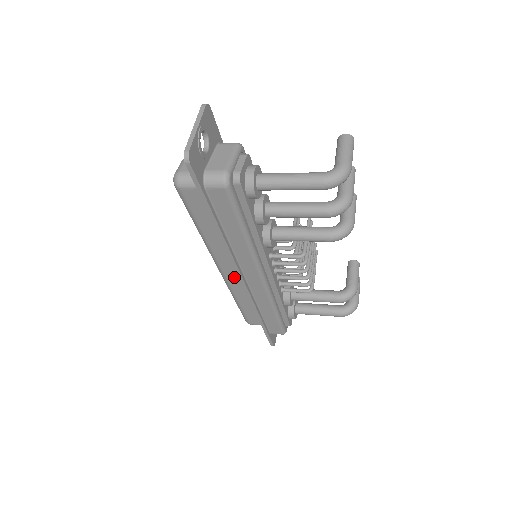
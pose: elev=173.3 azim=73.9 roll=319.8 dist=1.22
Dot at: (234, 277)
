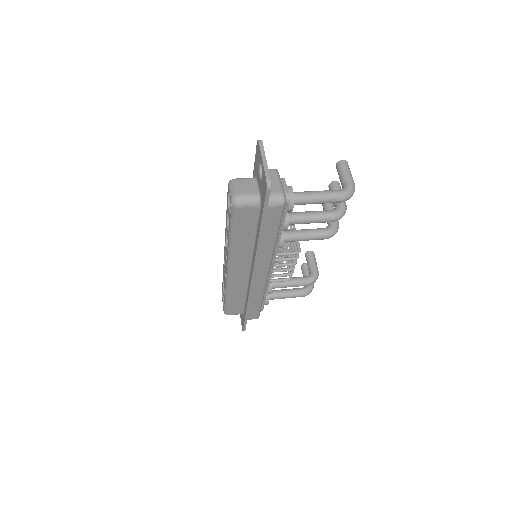
Dot at: (240, 275)
